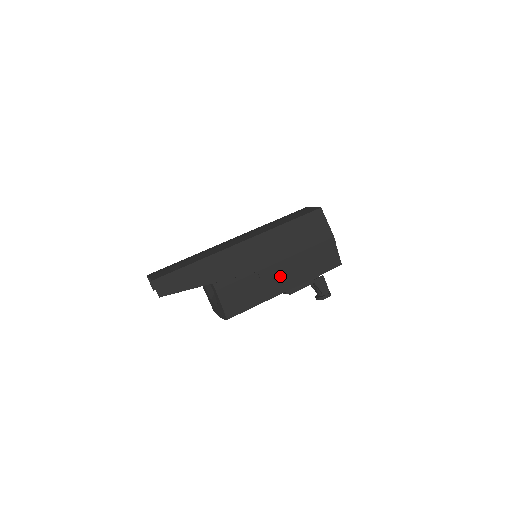
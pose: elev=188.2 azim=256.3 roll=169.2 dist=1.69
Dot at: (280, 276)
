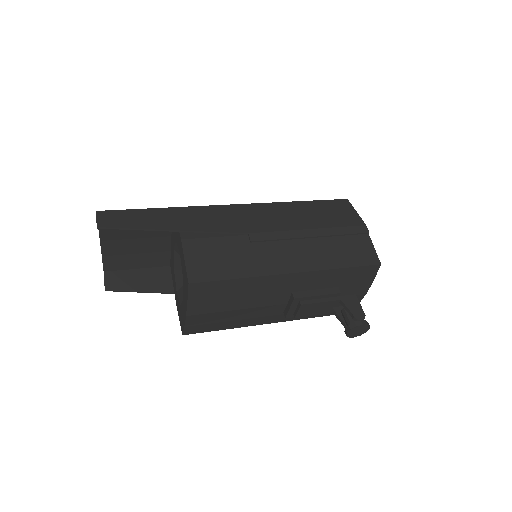
Dot at: (282, 250)
